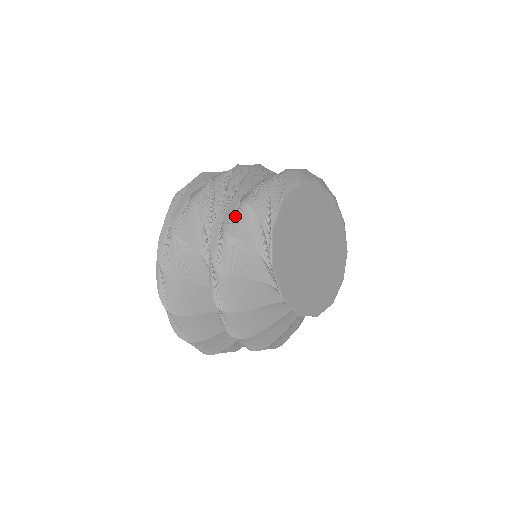
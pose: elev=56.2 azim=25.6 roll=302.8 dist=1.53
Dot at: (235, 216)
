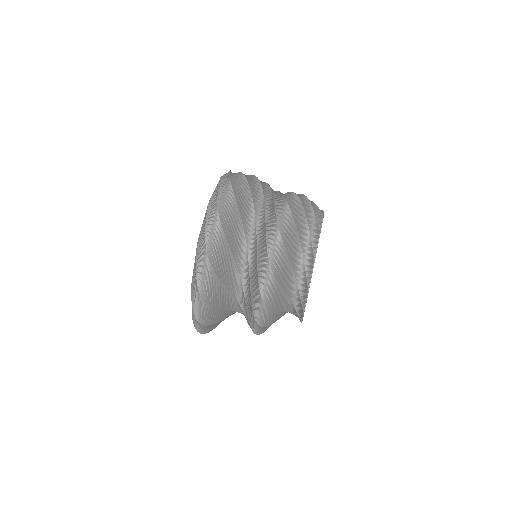
Dot at: (300, 195)
